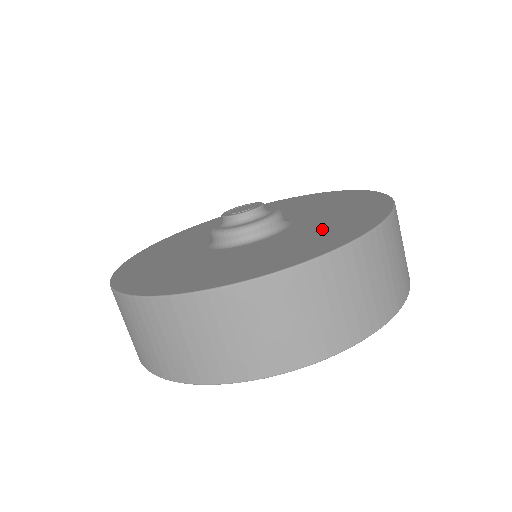
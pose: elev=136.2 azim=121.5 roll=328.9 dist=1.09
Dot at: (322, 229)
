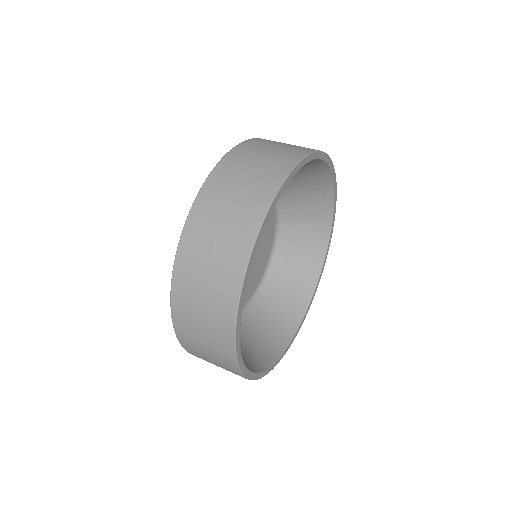
Dot at: occluded
